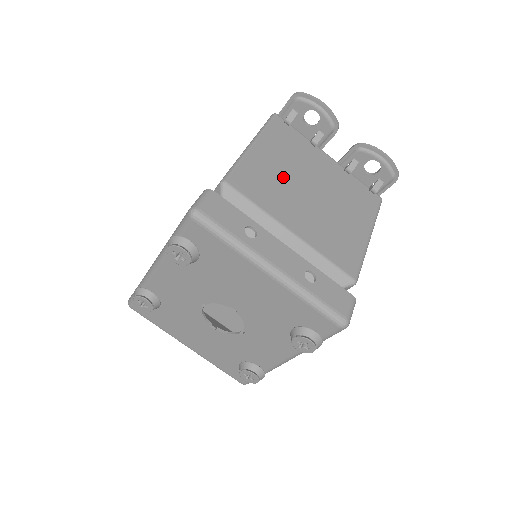
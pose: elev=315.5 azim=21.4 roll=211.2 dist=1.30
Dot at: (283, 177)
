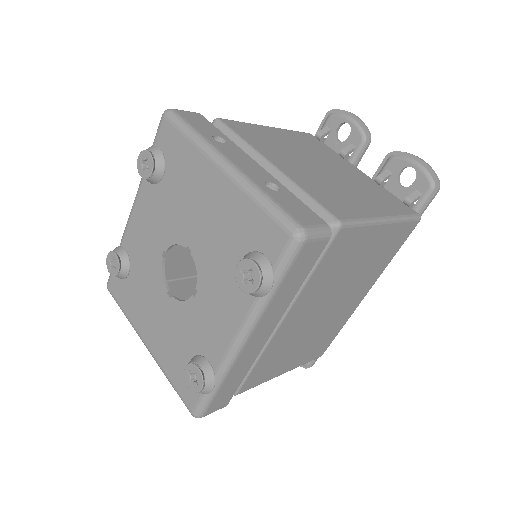
Dot at: (290, 147)
